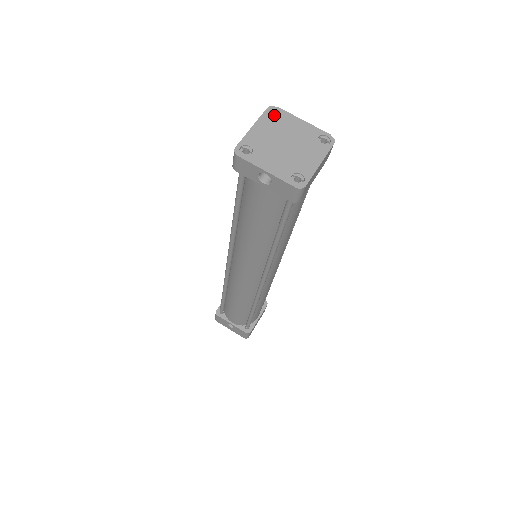
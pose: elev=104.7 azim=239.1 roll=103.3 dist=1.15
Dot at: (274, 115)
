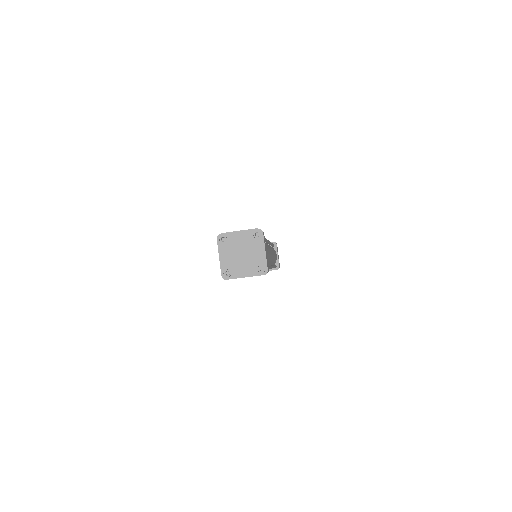
Dot at: (222, 237)
